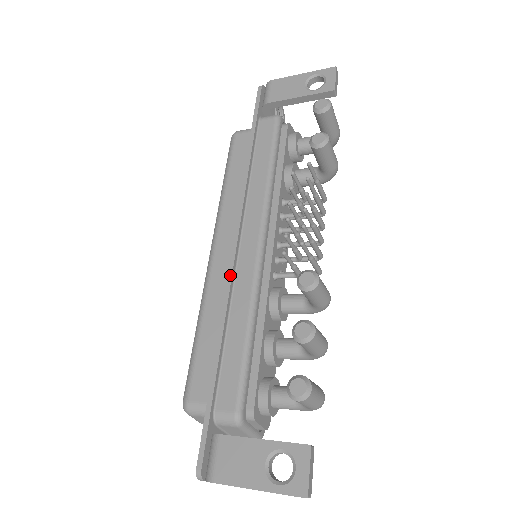
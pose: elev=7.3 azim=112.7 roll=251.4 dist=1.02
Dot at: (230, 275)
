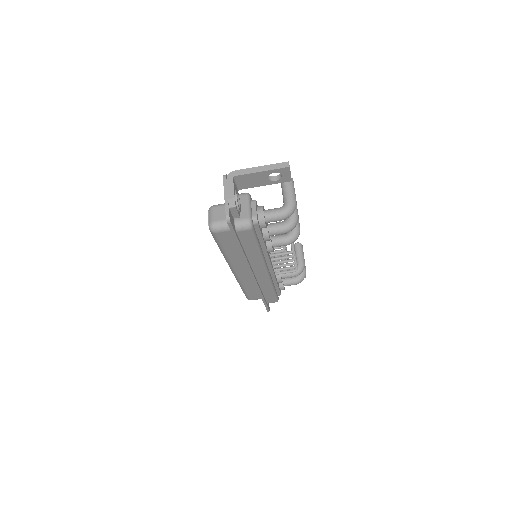
Dot at: occluded
